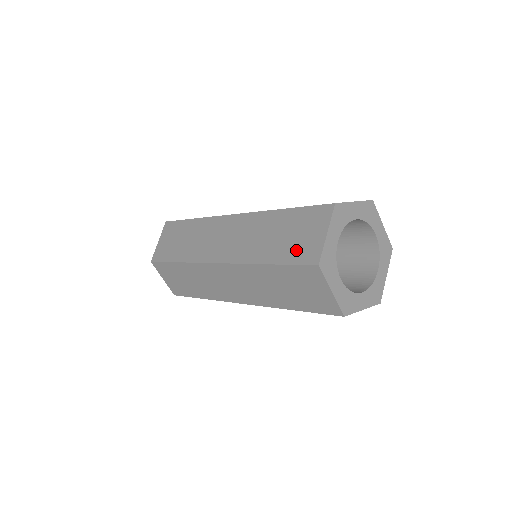
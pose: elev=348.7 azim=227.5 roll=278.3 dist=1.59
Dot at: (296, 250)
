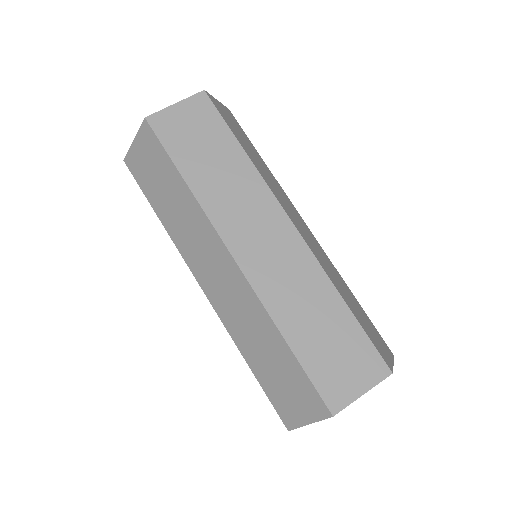
Dot at: (278, 396)
